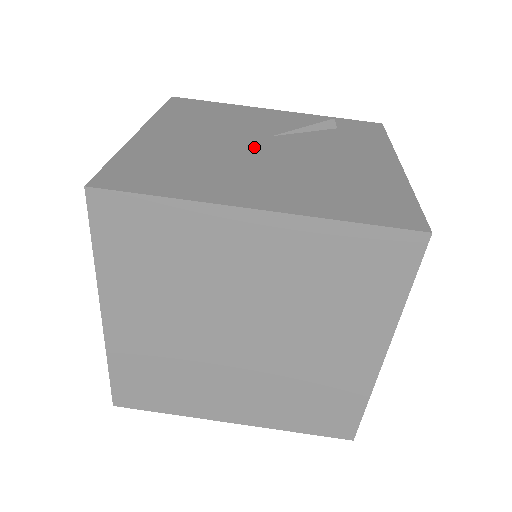
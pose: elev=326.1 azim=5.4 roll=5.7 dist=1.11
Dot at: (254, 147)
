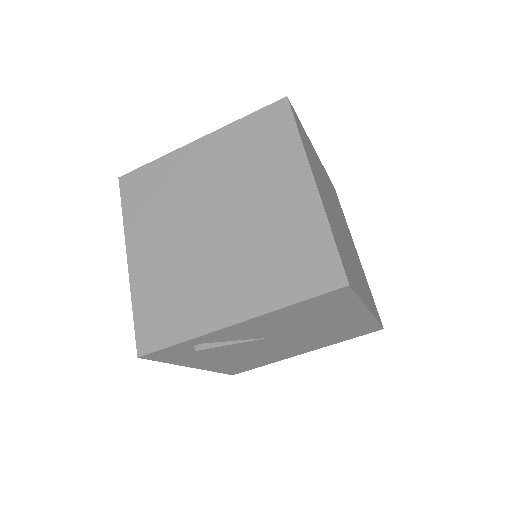
Dot at: occluded
